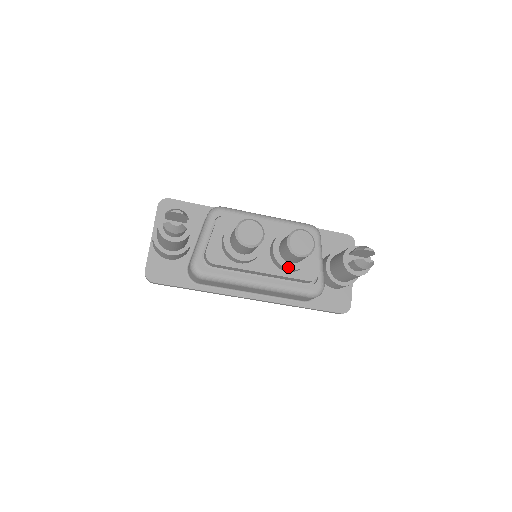
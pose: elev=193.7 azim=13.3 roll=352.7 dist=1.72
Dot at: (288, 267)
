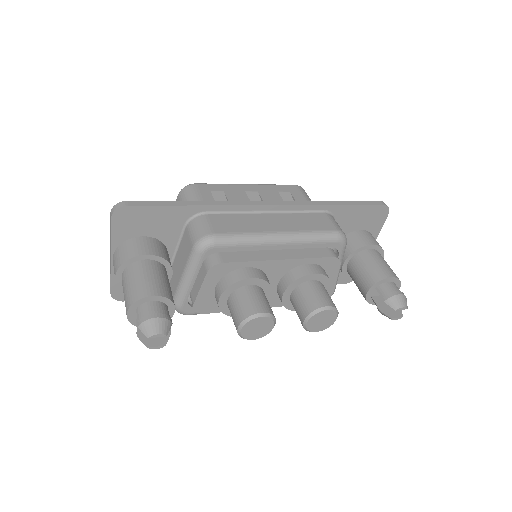
Dot at: occluded
